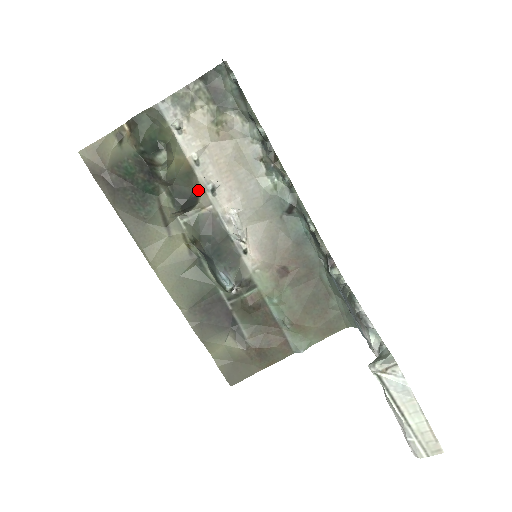
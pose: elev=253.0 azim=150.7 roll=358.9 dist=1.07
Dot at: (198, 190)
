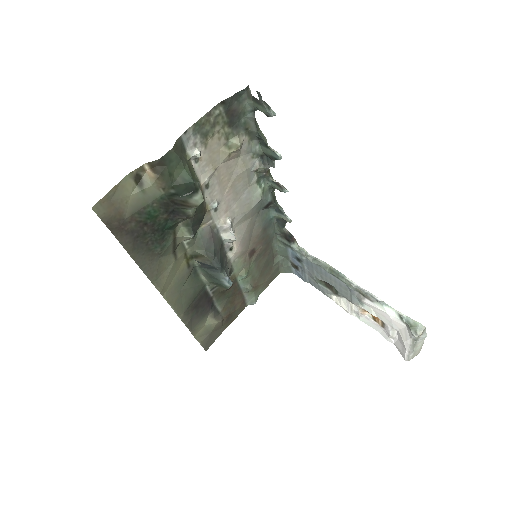
Dot at: (205, 211)
